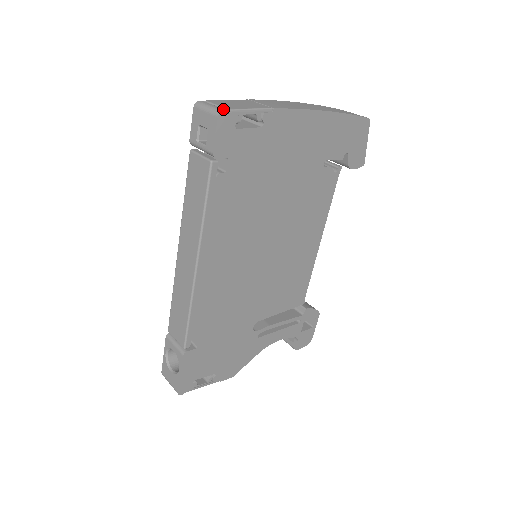
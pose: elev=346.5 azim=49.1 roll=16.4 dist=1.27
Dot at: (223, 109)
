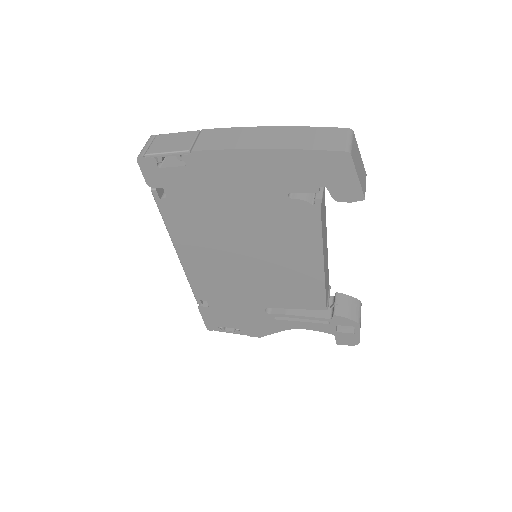
Dot at: (142, 153)
